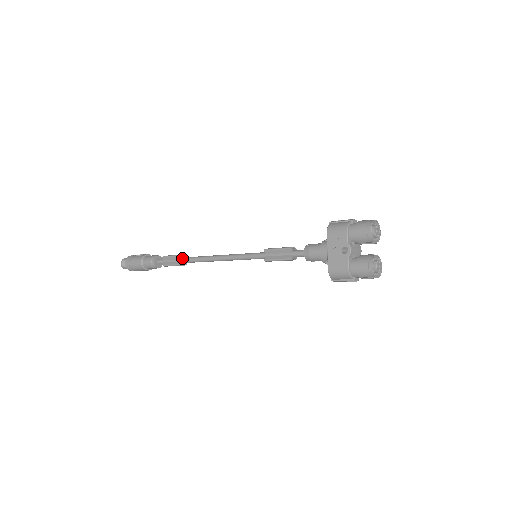
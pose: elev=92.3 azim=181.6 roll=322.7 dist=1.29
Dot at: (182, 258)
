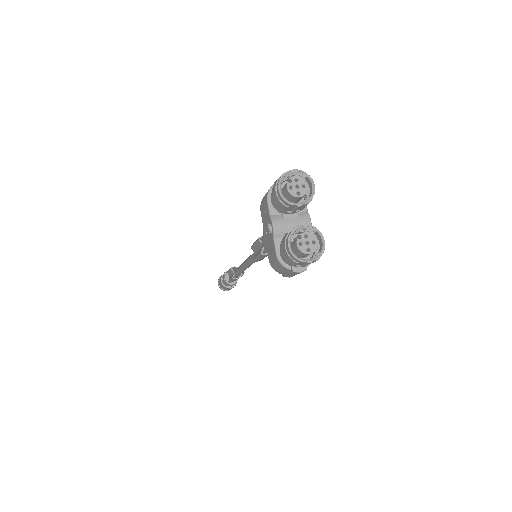
Dot at: (233, 271)
